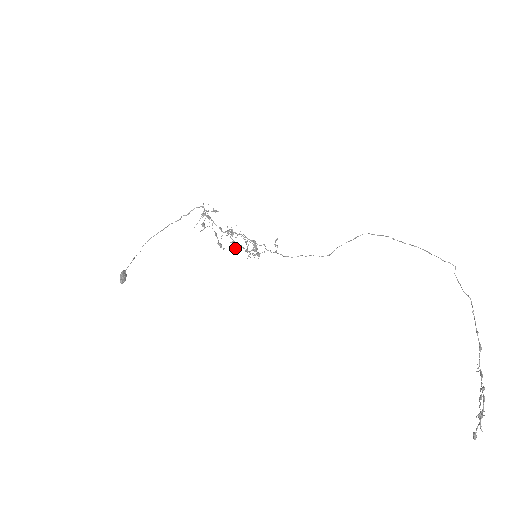
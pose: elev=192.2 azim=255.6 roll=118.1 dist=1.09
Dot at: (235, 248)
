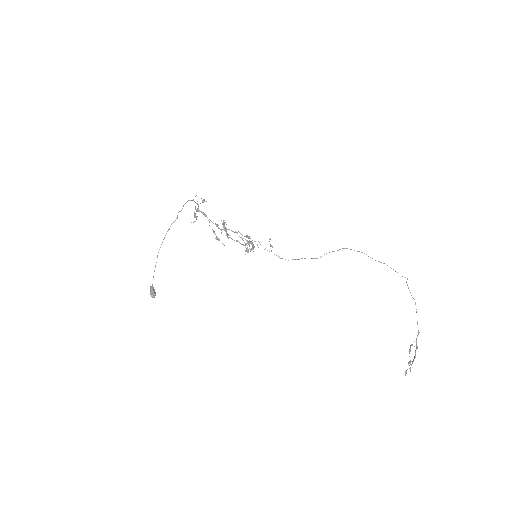
Dot at: (228, 238)
